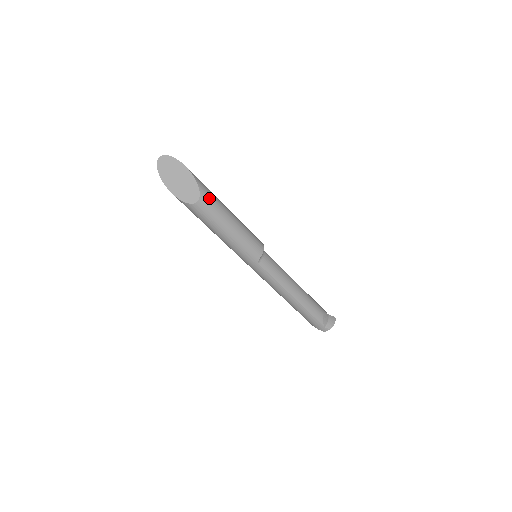
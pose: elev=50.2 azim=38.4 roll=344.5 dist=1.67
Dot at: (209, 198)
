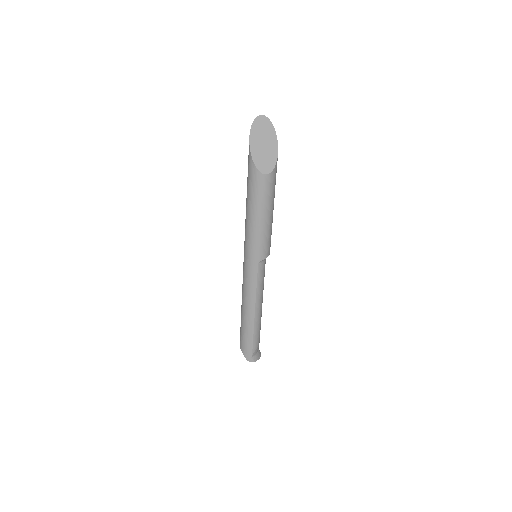
Dot at: (274, 179)
